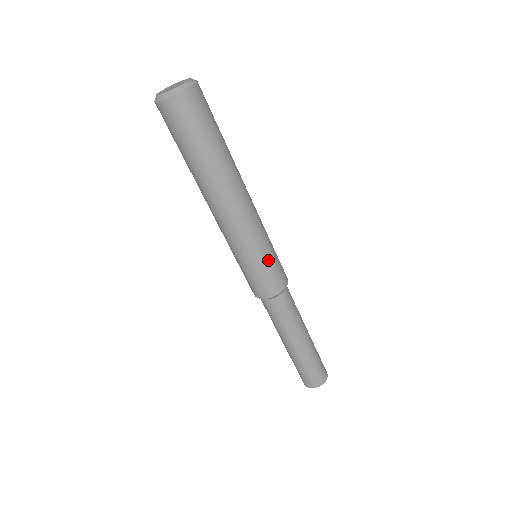
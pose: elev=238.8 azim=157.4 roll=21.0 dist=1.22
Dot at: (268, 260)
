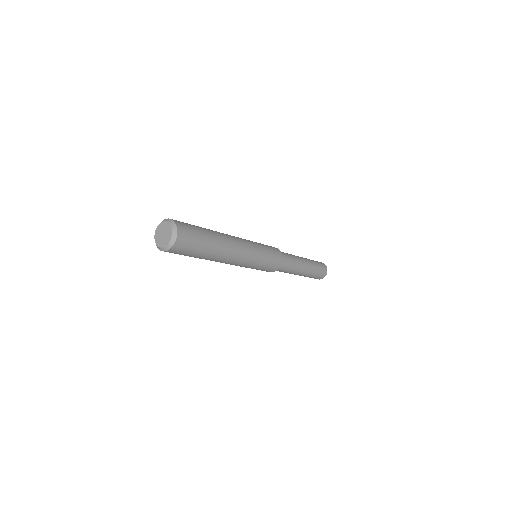
Dot at: (263, 265)
